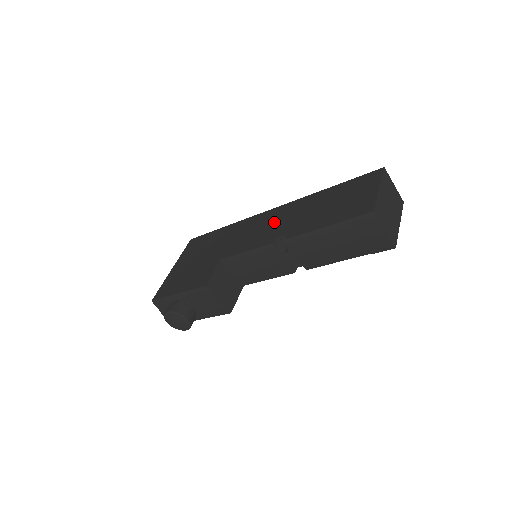
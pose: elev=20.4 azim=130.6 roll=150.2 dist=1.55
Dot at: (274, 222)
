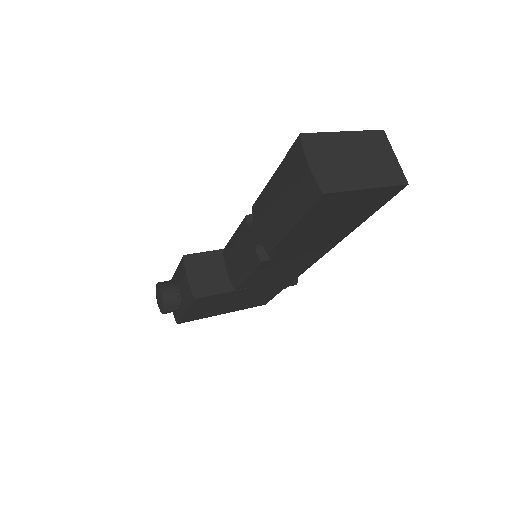
Dot at: occluded
